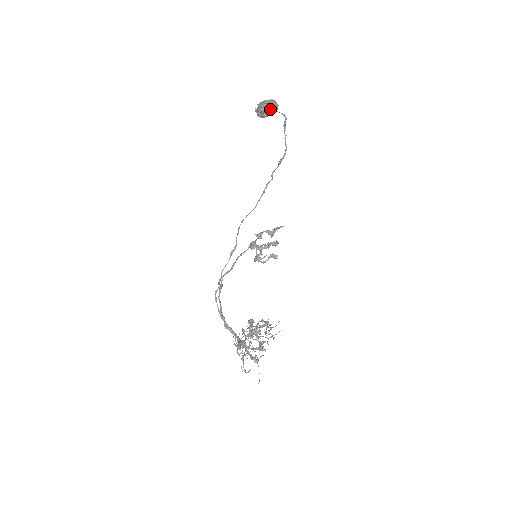
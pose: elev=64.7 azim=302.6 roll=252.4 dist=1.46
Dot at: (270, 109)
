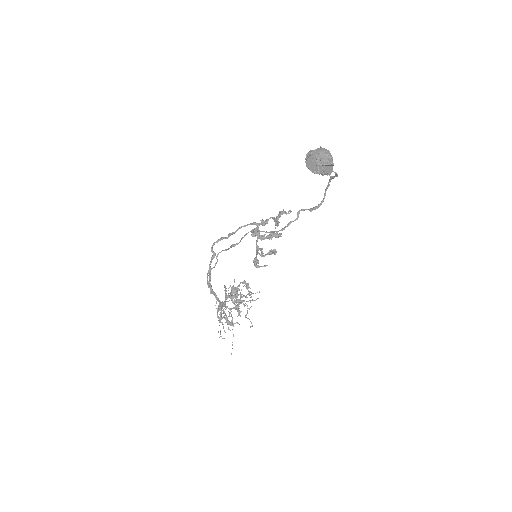
Dot at: (323, 175)
